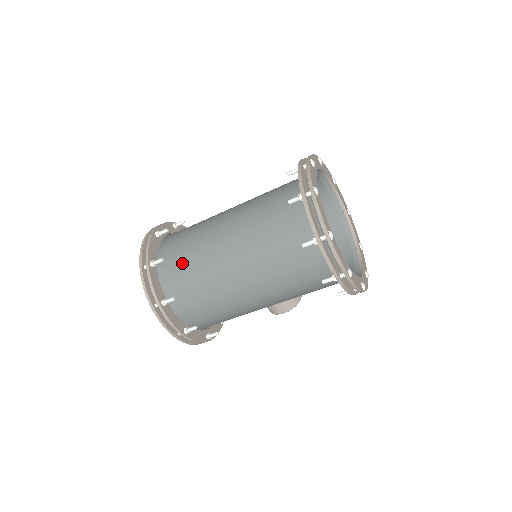
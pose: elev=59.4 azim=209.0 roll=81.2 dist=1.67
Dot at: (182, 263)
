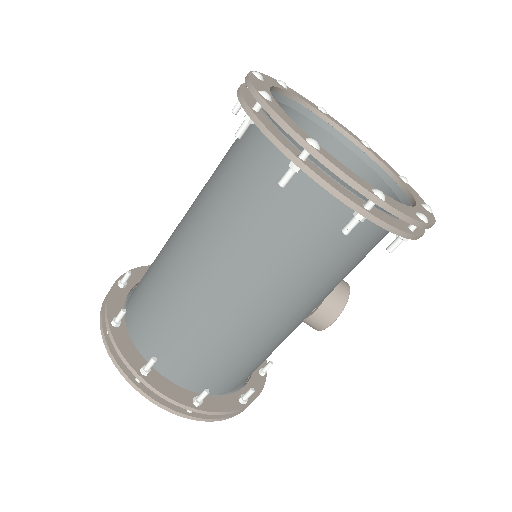
Dot at: (150, 304)
